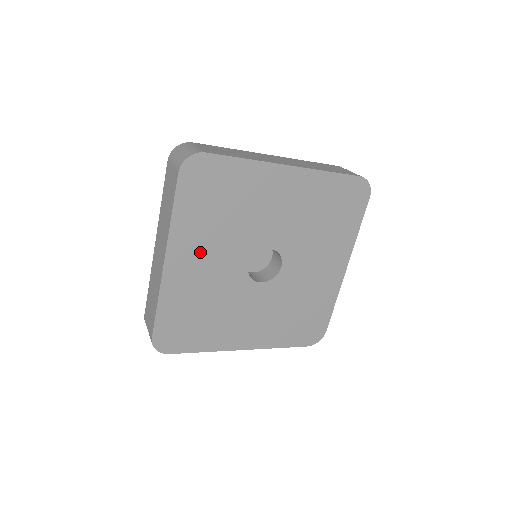
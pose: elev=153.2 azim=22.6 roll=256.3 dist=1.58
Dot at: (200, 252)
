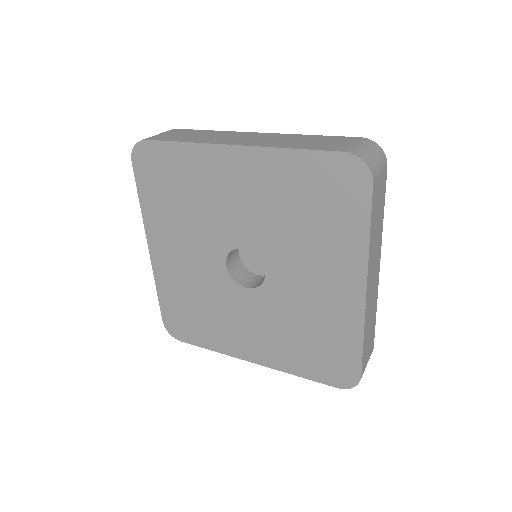
Dot at: (175, 243)
